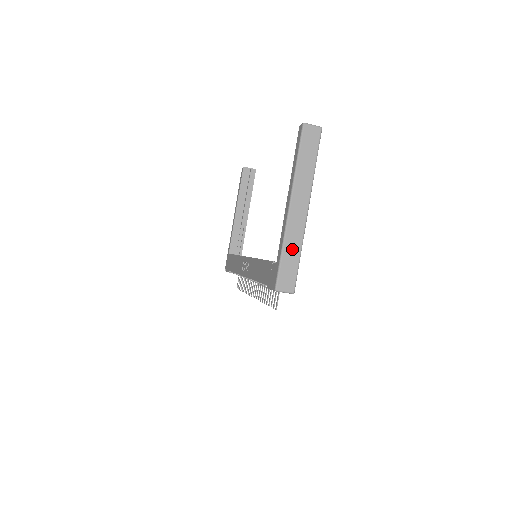
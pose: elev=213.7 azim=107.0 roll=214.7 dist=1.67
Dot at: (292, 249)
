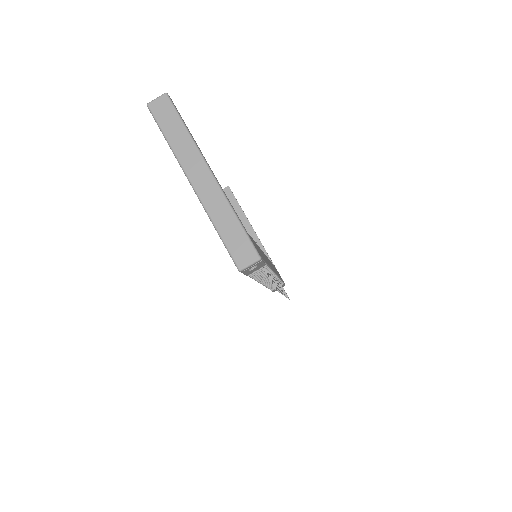
Dot at: (224, 219)
